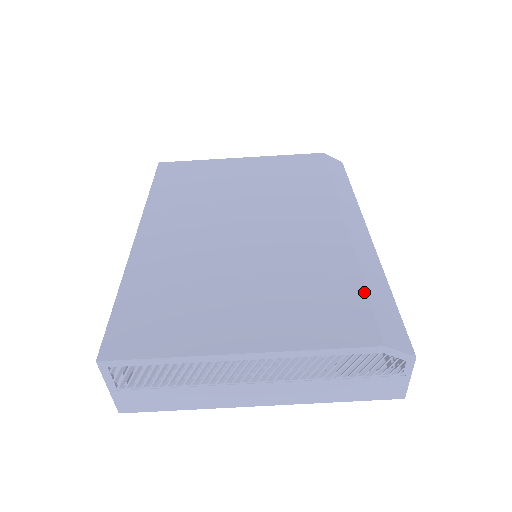
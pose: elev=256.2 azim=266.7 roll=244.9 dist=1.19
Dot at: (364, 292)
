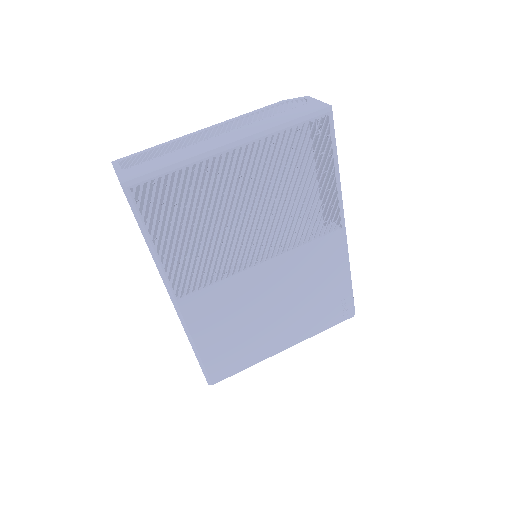
Dot at: occluded
